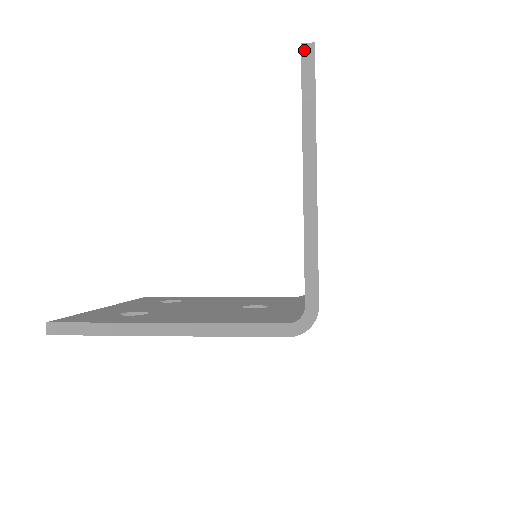
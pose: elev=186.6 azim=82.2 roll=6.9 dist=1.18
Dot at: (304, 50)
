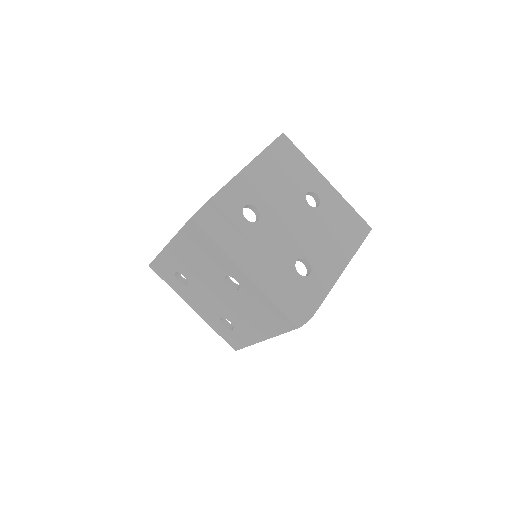
Dot at: occluded
